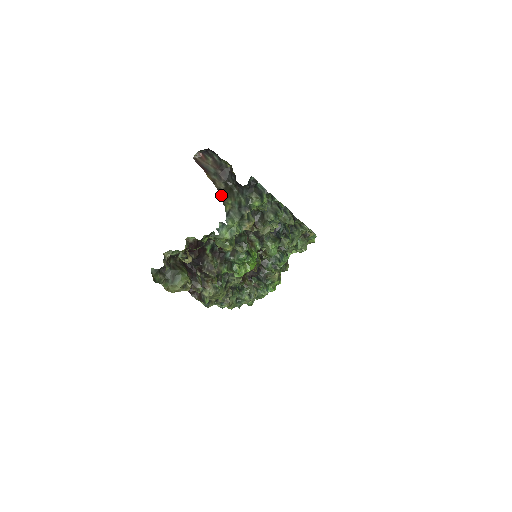
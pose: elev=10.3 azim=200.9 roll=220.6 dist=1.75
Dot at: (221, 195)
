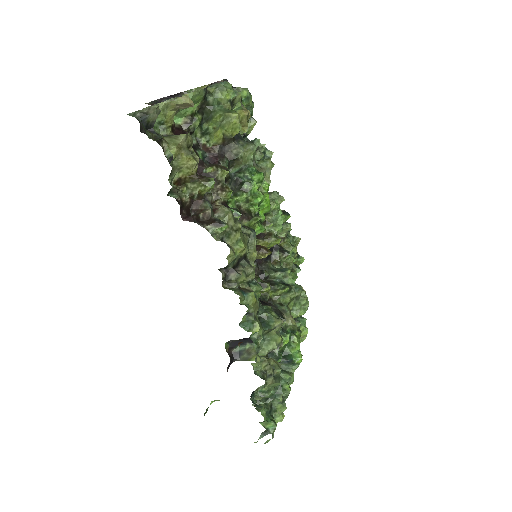
Dot at: occluded
